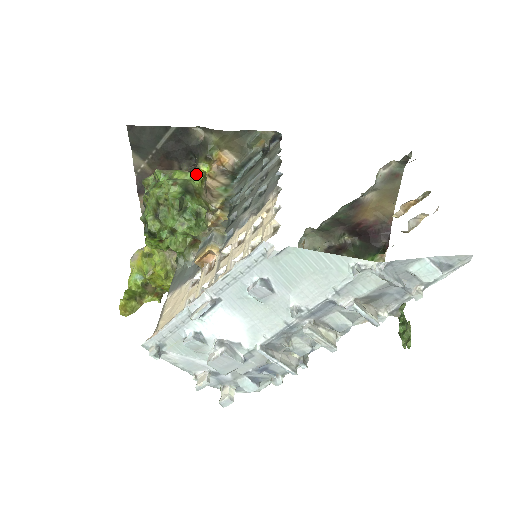
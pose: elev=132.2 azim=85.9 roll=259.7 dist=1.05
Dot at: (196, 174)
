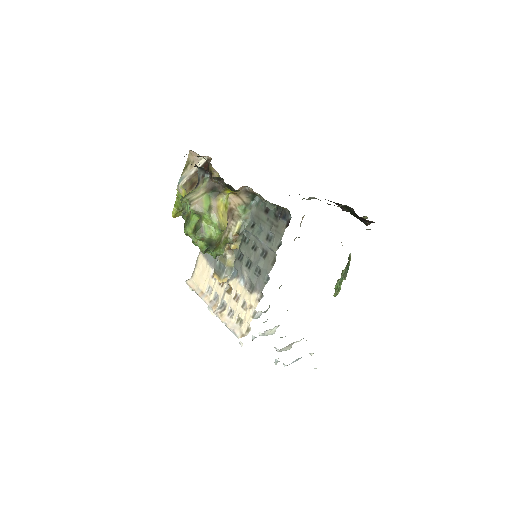
Dot at: (219, 228)
